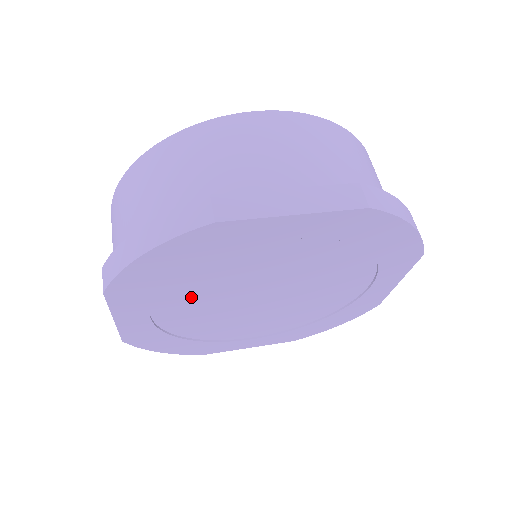
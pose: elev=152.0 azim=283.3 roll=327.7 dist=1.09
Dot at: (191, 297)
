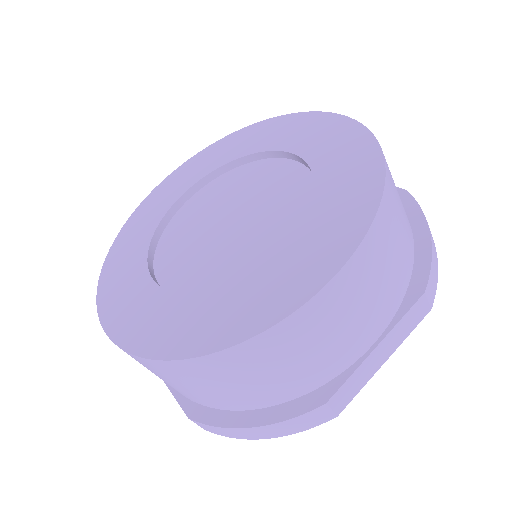
Dot at: occluded
